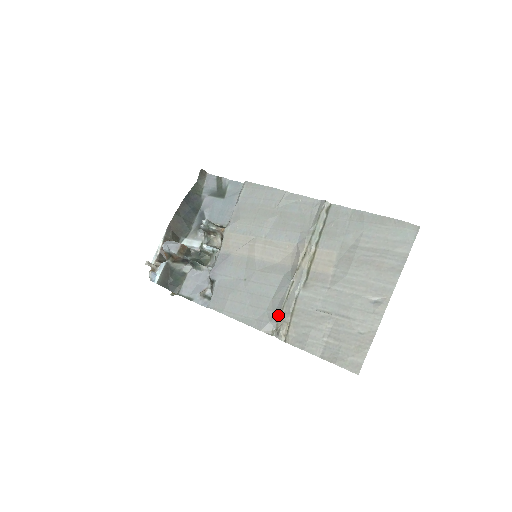
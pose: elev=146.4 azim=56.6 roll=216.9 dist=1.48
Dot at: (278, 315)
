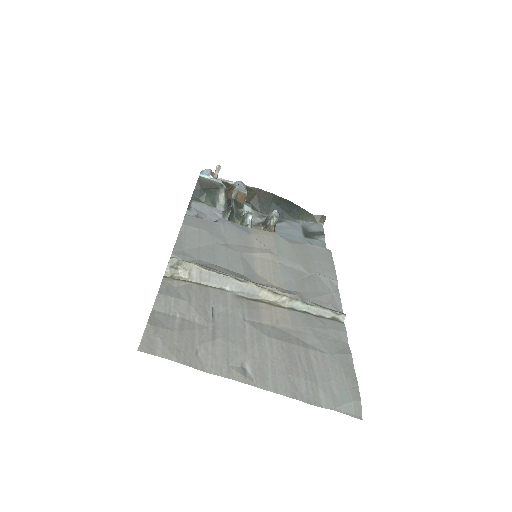
Dot at: occluded
